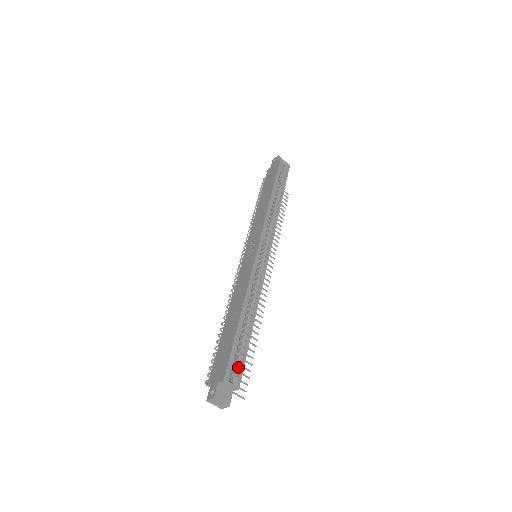
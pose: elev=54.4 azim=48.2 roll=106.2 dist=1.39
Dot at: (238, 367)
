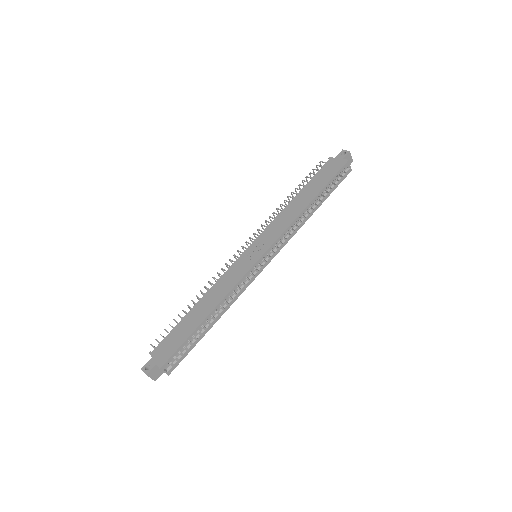
Dot at: (178, 358)
